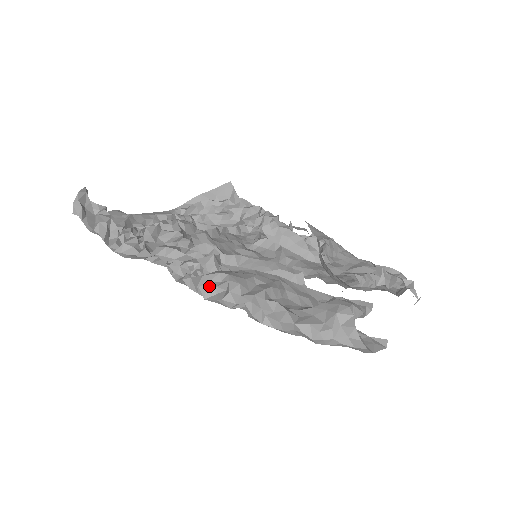
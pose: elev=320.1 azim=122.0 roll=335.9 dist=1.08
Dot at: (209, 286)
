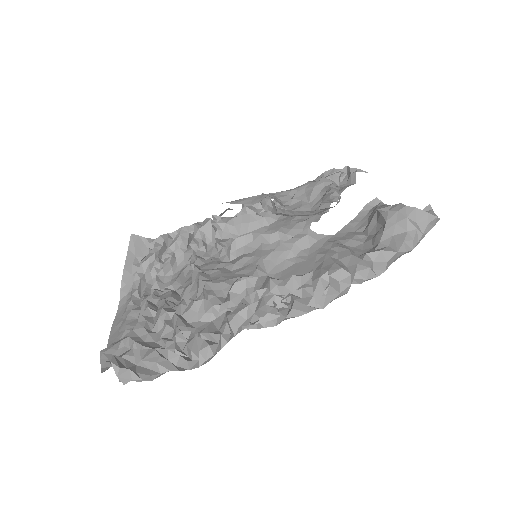
Dot at: occluded
